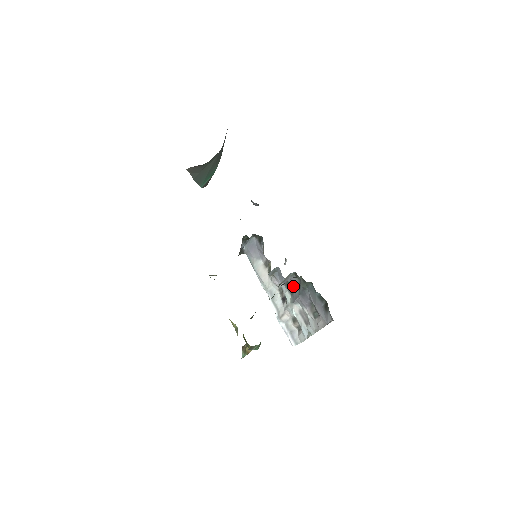
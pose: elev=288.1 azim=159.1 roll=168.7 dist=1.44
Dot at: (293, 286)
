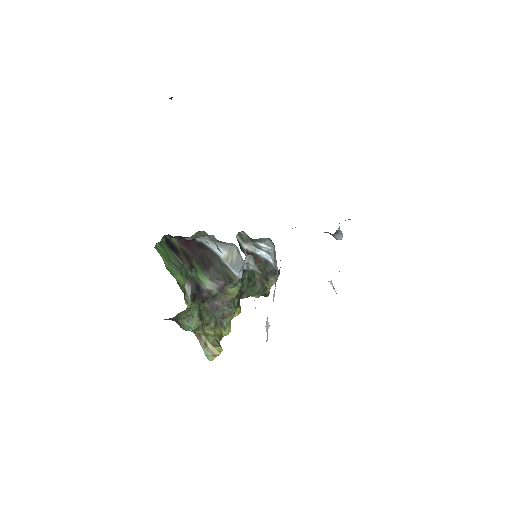
Dot at: occluded
